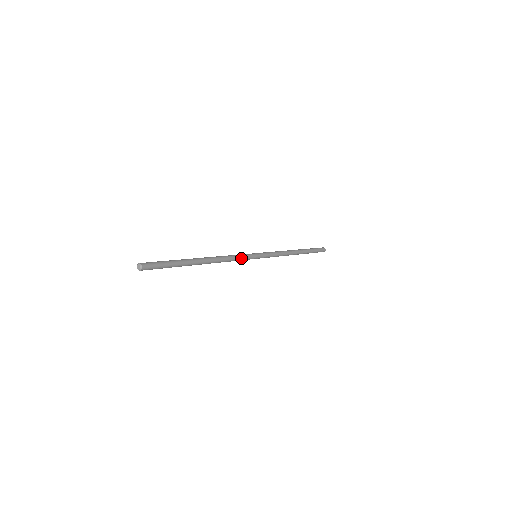
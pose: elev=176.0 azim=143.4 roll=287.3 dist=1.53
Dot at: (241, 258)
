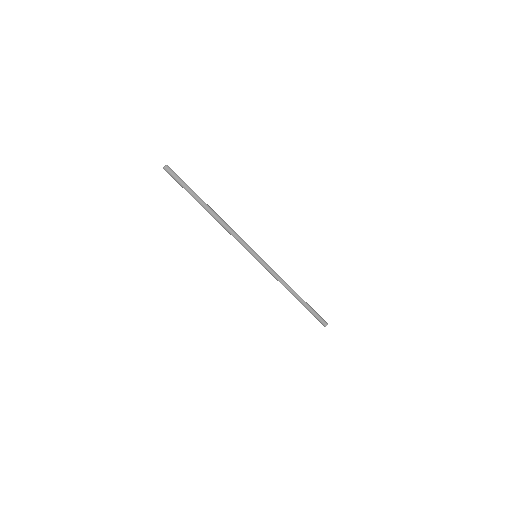
Dot at: (242, 241)
